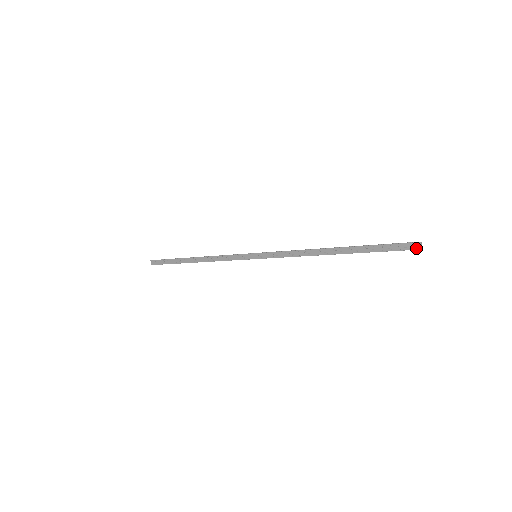
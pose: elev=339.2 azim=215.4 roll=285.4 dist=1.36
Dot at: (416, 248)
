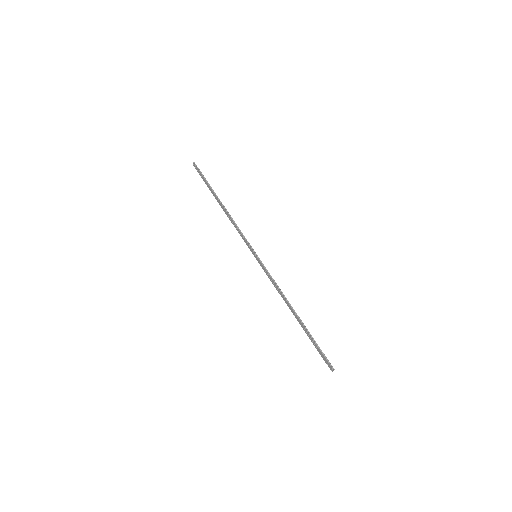
Dot at: (330, 369)
